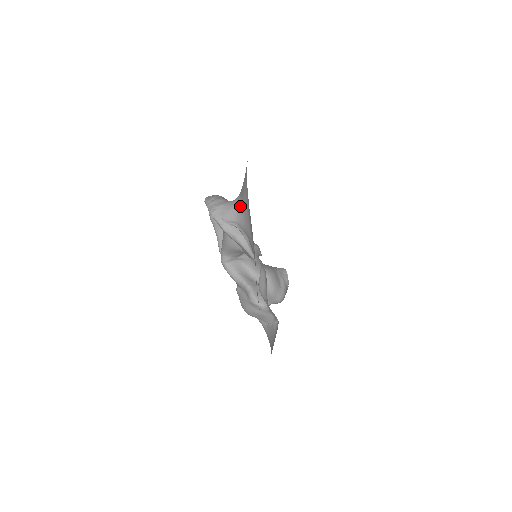
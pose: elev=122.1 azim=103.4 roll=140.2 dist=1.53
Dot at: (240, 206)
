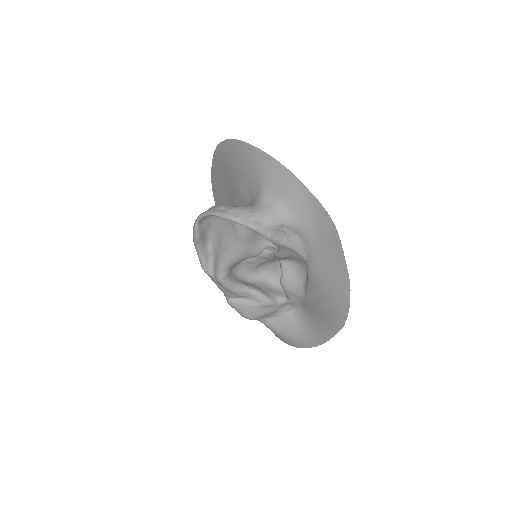
Dot at: (285, 206)
